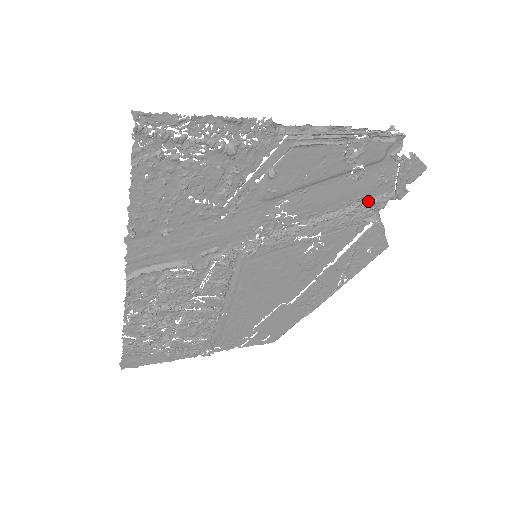
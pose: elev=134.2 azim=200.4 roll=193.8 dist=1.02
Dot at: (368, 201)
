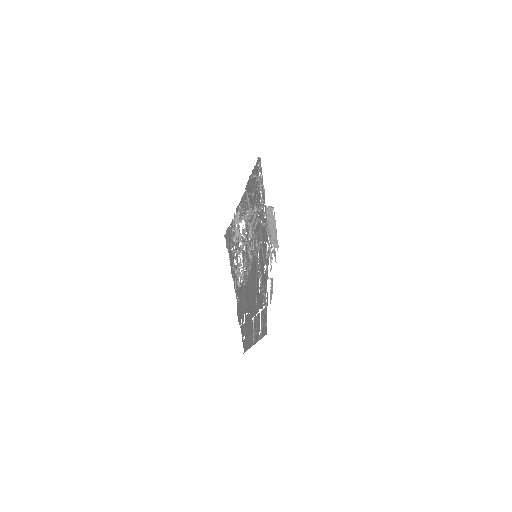
Dot at: (266, 289)
